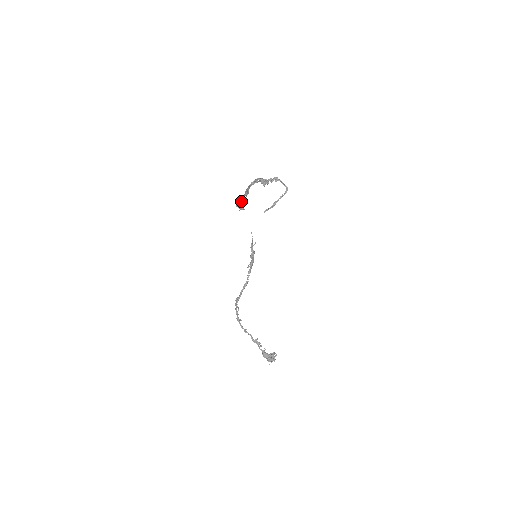
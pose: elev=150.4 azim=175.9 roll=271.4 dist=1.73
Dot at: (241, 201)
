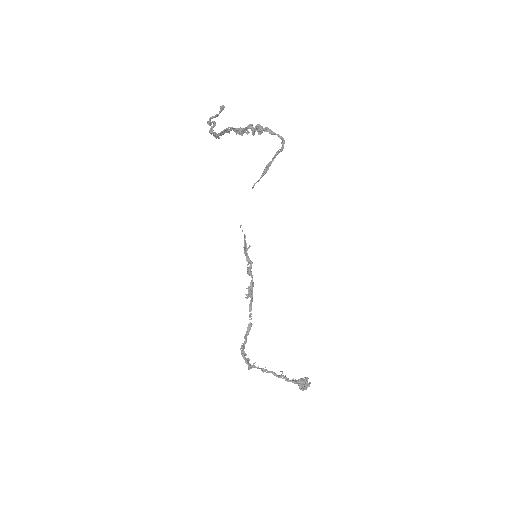
Dot at: (213, 123)
